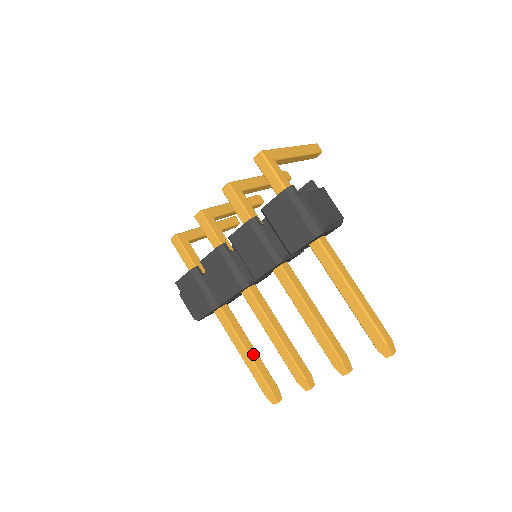
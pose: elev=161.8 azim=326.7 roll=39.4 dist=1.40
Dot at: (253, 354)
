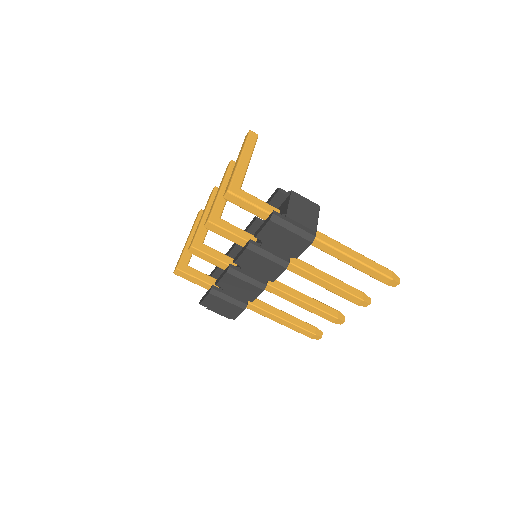
Dot at: (287, 317)
